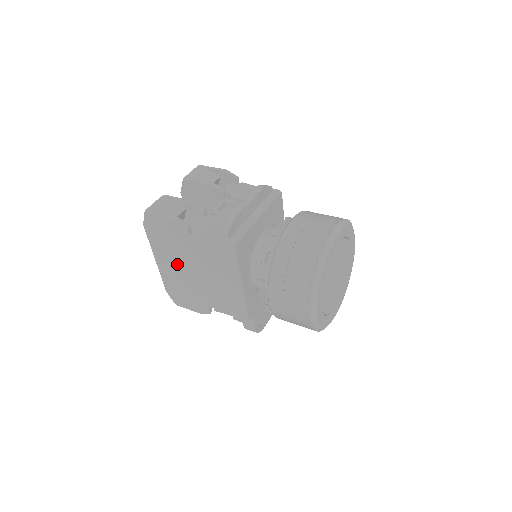
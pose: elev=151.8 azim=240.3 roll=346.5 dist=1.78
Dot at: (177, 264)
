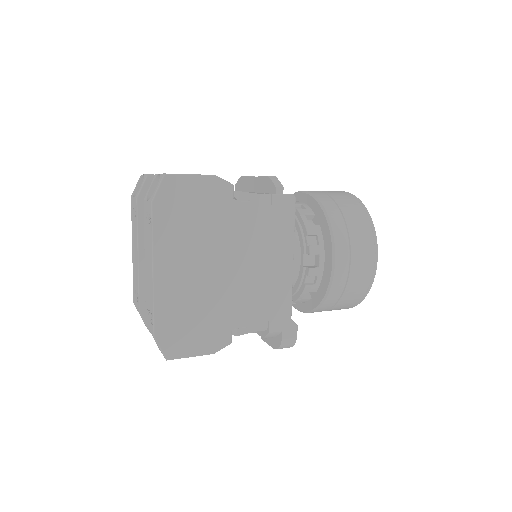
Dot at: (197, 262)
